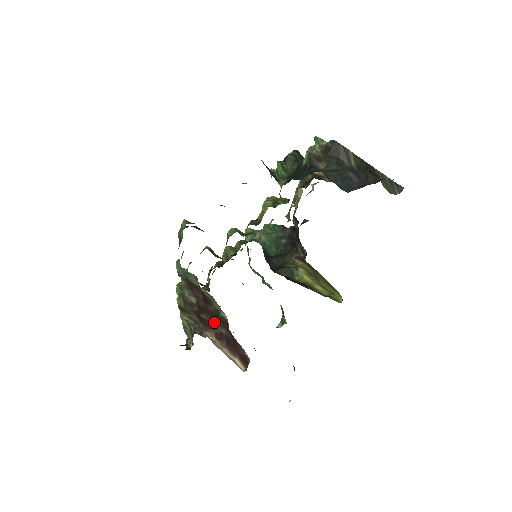
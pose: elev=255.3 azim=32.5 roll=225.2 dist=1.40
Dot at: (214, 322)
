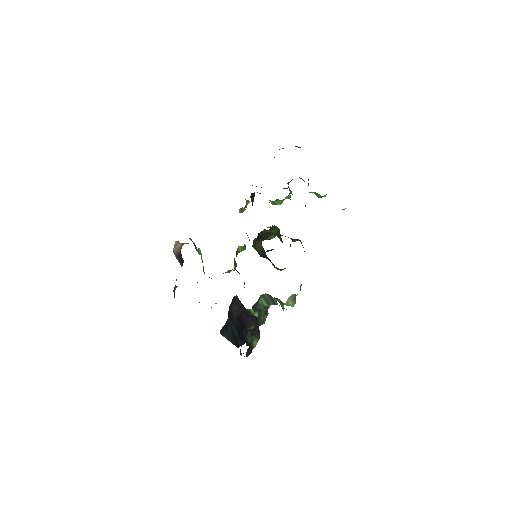
Dot at: occluded
